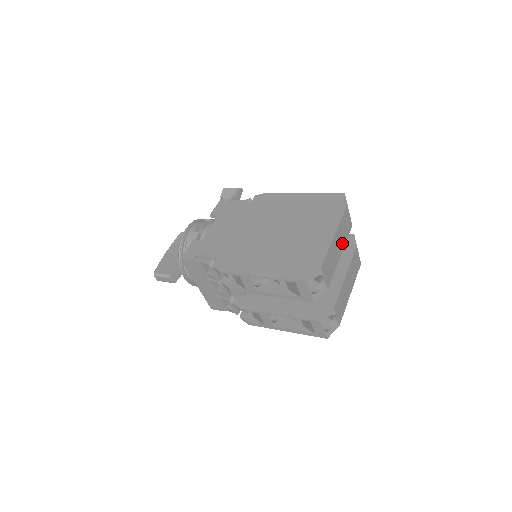
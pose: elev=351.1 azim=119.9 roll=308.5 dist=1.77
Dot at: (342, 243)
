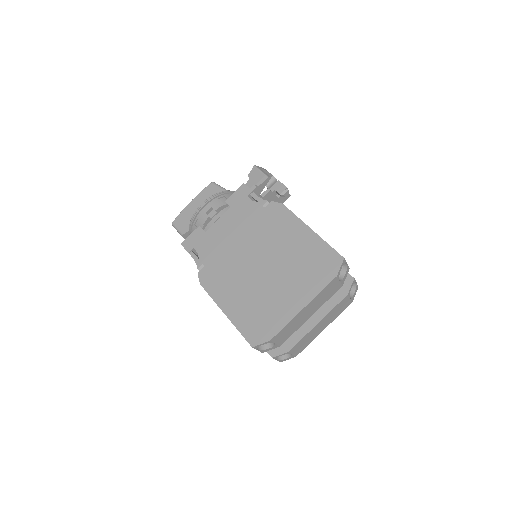
Dot at: (317, 307)
